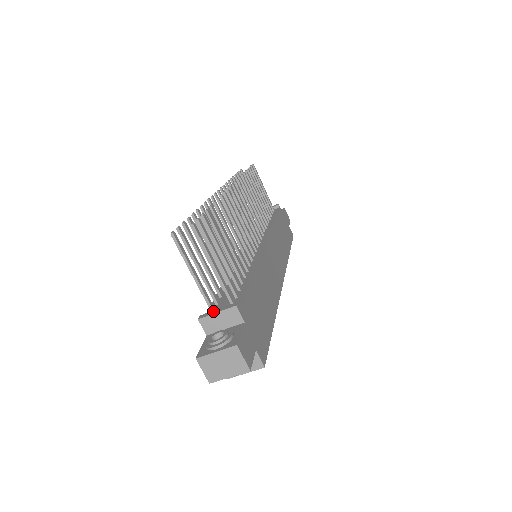
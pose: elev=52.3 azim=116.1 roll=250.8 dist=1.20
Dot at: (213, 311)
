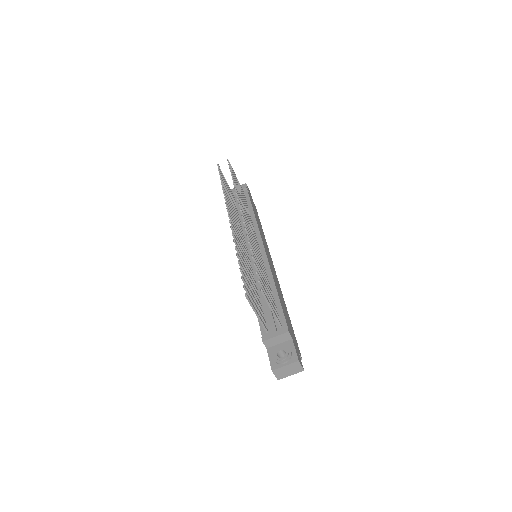
Dot at: (271, 335)
